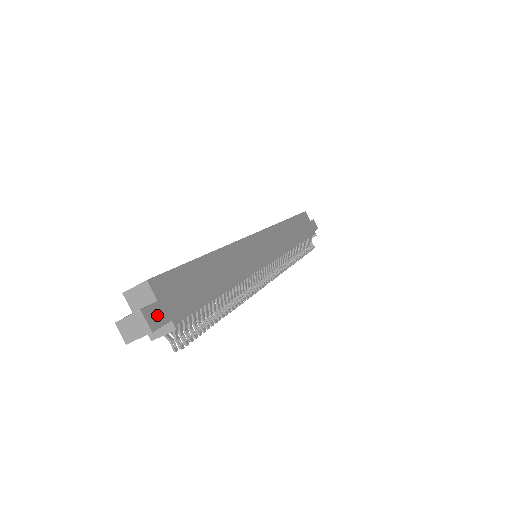
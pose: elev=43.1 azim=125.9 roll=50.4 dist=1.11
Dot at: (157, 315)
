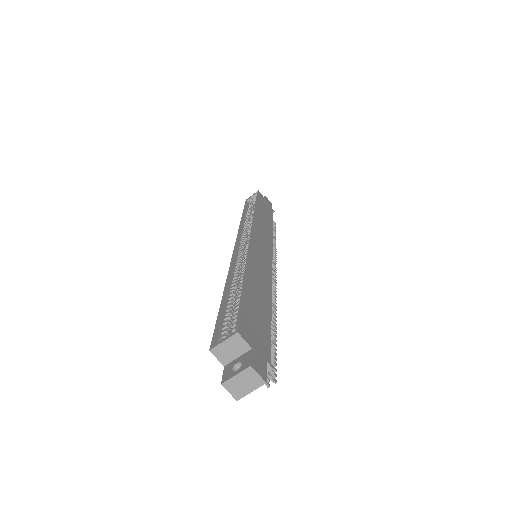
Dot at: (259, 363)
